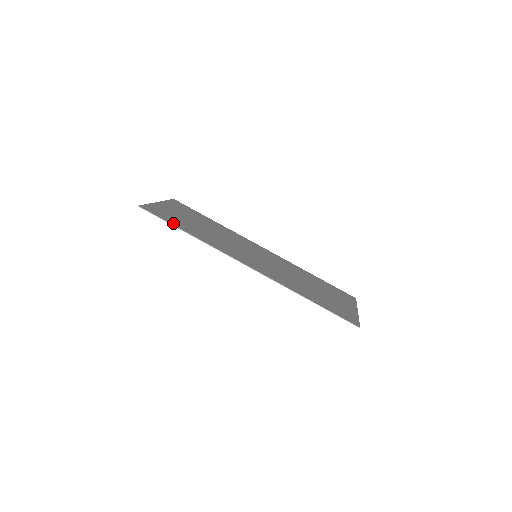
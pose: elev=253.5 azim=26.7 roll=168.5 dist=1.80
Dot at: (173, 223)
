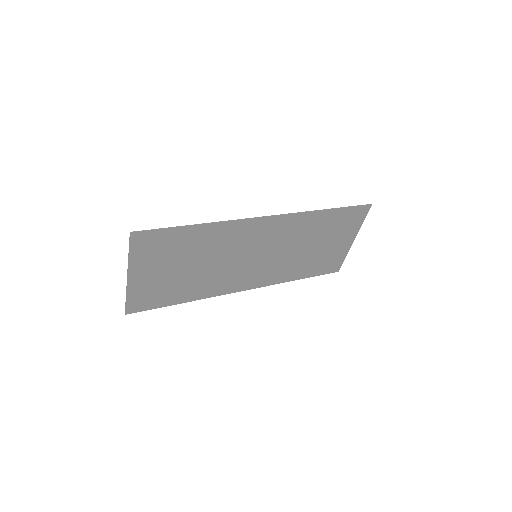
Dot at: (176, 231)
